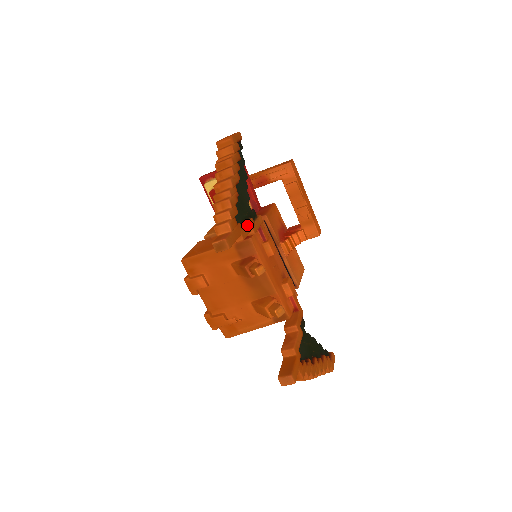
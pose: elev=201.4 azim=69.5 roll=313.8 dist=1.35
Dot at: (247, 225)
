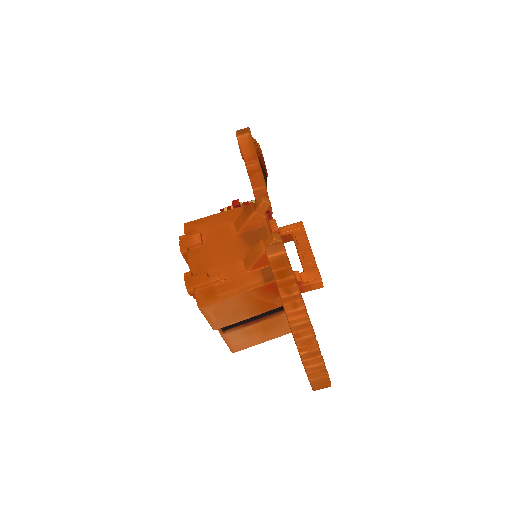
Dot at: occluded
